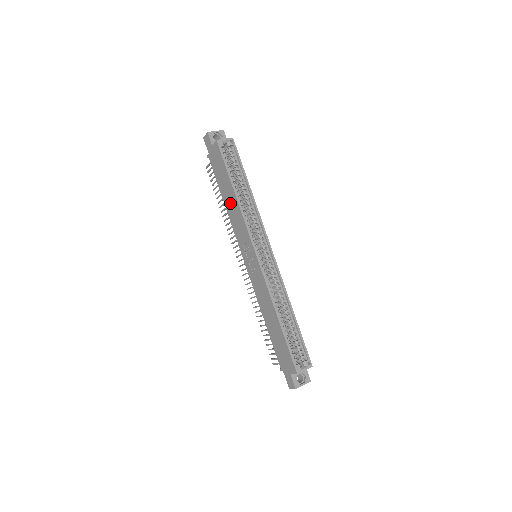
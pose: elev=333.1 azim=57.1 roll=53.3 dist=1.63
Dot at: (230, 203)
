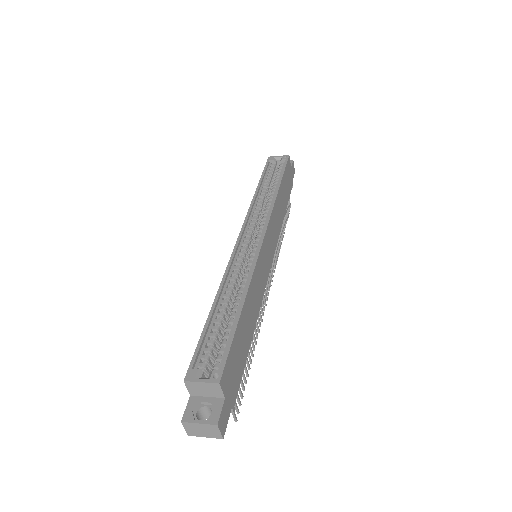
Dot at: occluded
